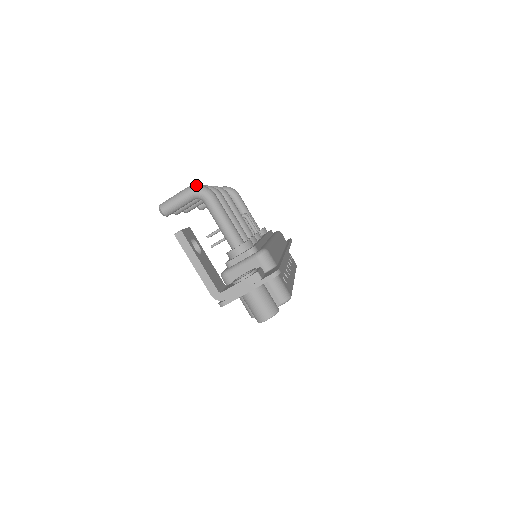
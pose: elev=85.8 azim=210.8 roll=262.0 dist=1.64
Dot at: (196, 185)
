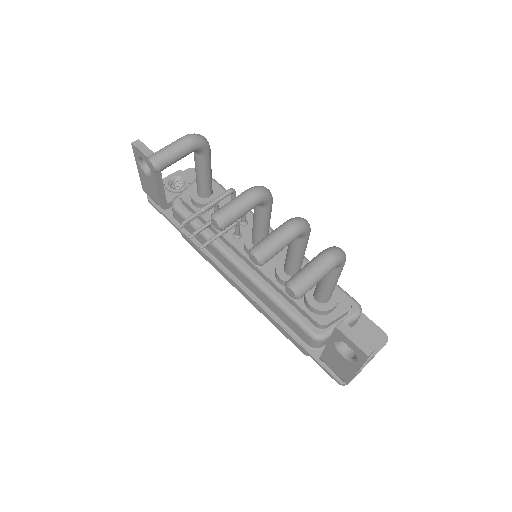
Dot at: (340, 253)
